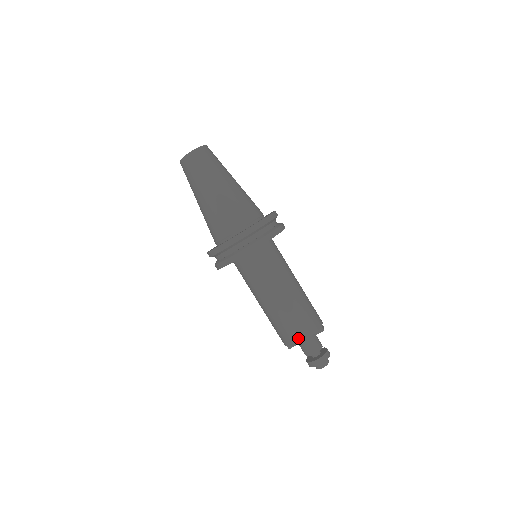
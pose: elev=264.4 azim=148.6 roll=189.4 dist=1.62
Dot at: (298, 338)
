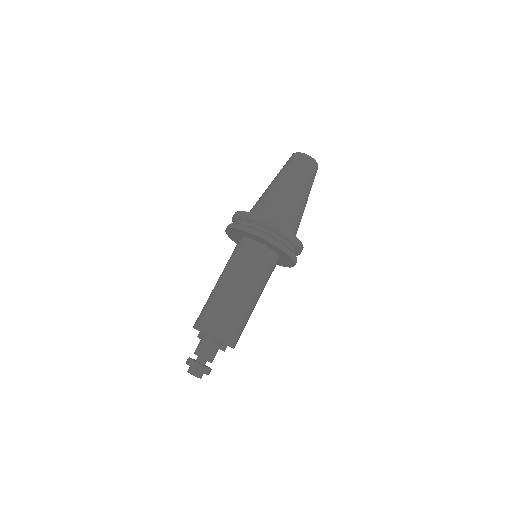
Dot at: (197, 324)
